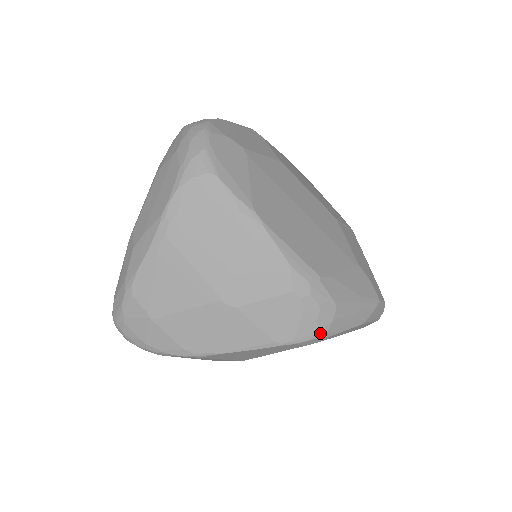
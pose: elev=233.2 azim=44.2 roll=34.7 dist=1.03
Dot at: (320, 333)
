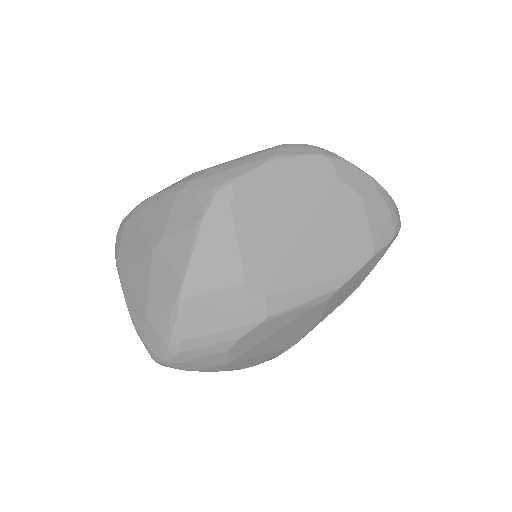
Dot at: (218, 186)
